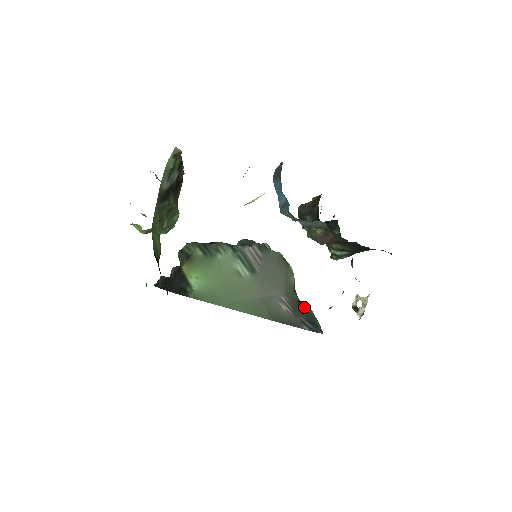
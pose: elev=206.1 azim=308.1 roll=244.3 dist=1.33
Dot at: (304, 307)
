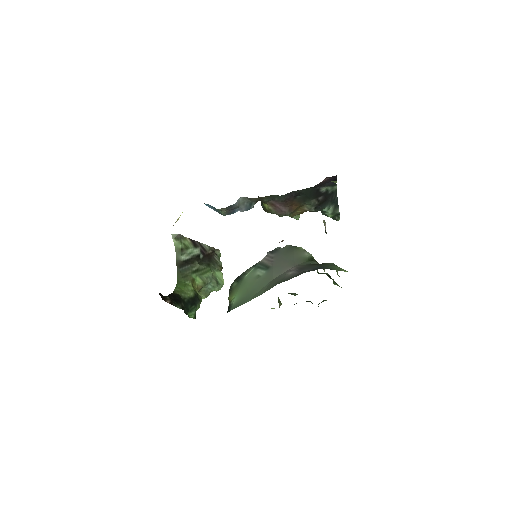
Dot at: occluded
